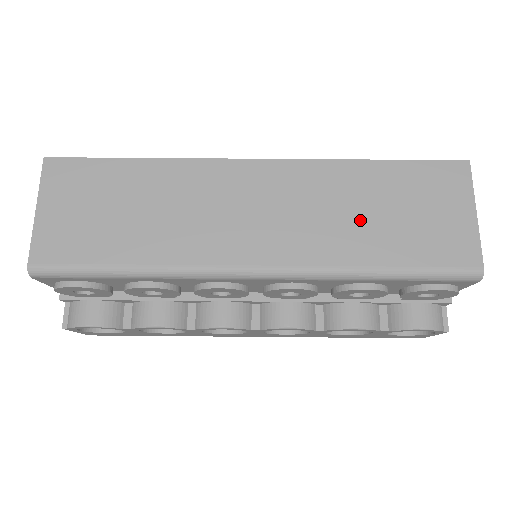
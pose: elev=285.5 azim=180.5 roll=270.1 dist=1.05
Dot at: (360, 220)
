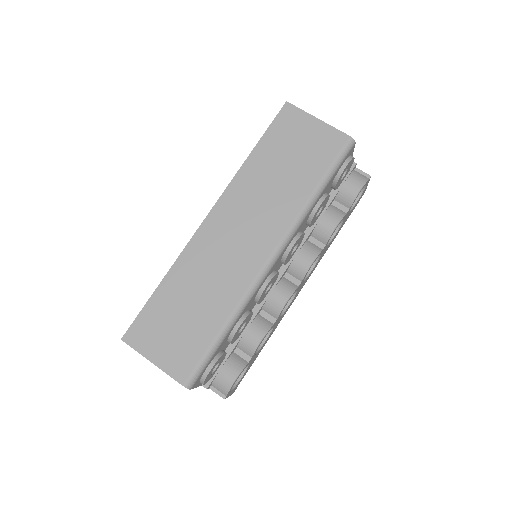
Dot at: (281, 183)
